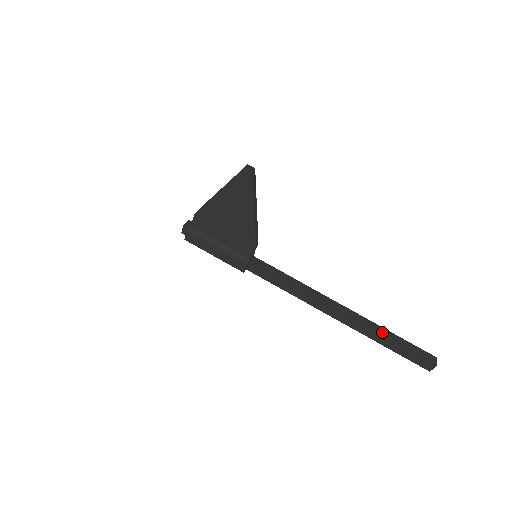
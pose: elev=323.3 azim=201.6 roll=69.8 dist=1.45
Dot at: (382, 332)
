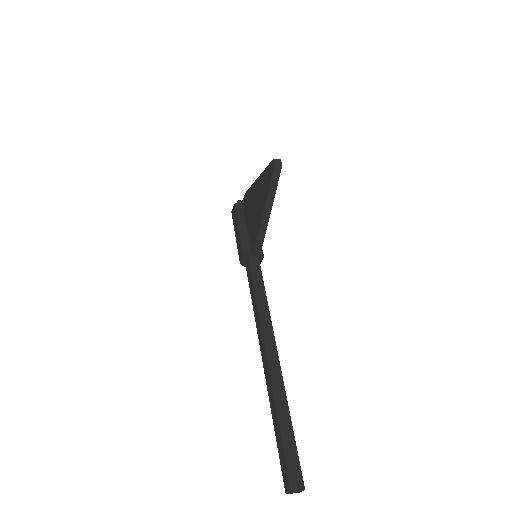
Dot at: (281, 407)
